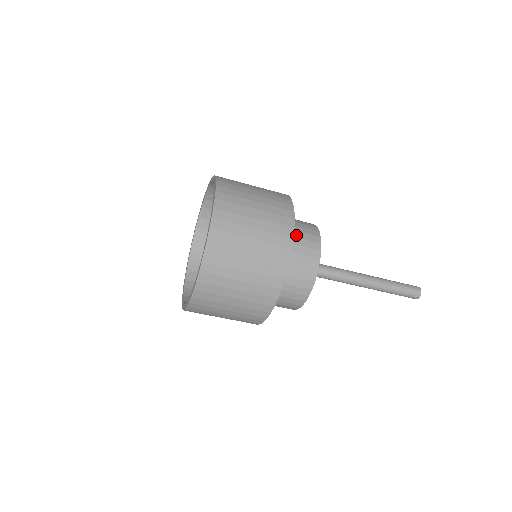
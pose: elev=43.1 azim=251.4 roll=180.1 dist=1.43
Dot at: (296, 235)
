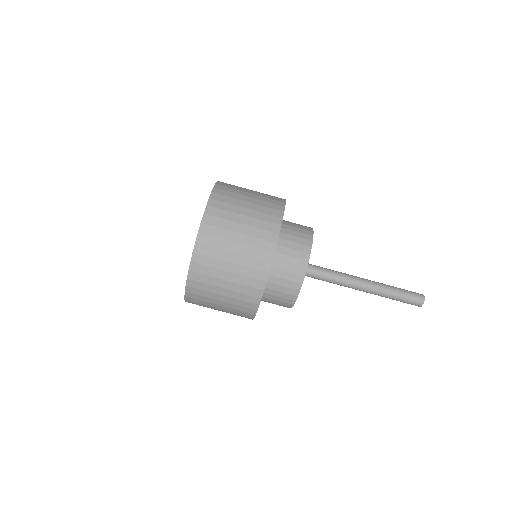
Dot at: (286, 245)
